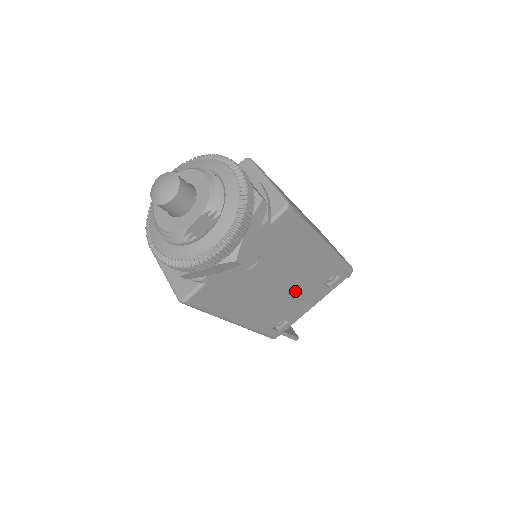
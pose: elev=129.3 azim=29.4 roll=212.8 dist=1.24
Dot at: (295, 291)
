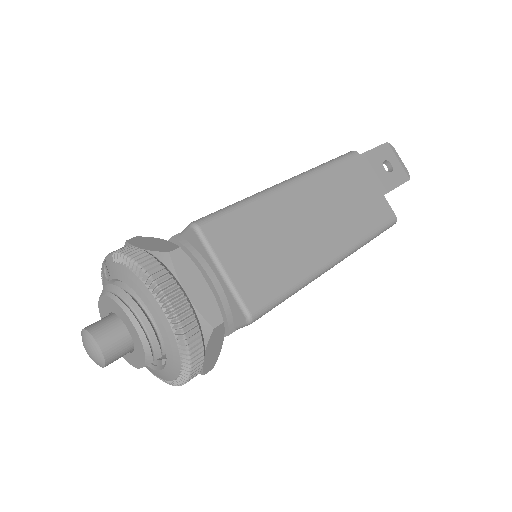
Dot at: occluded
